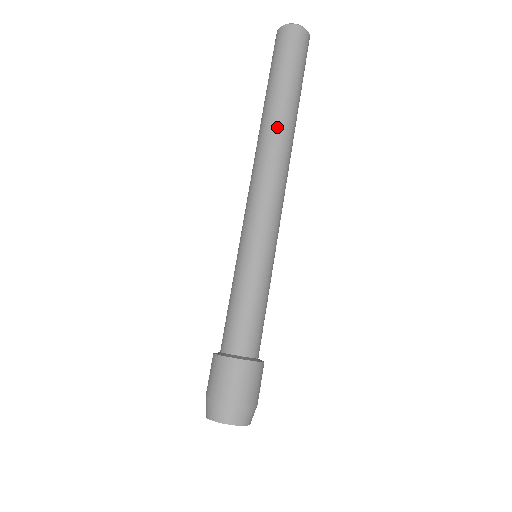
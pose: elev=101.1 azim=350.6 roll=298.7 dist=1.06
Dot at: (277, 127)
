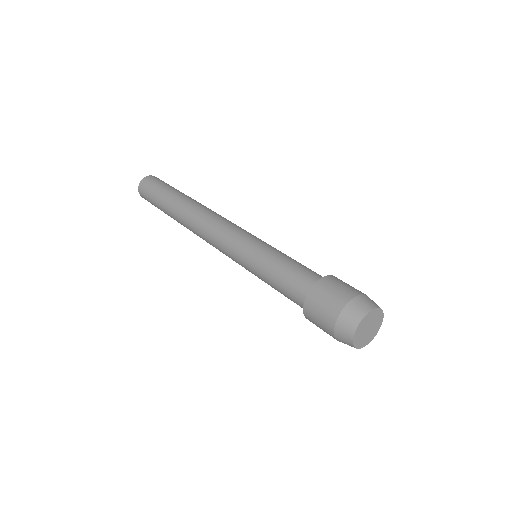
Dot at: (183, 210)
